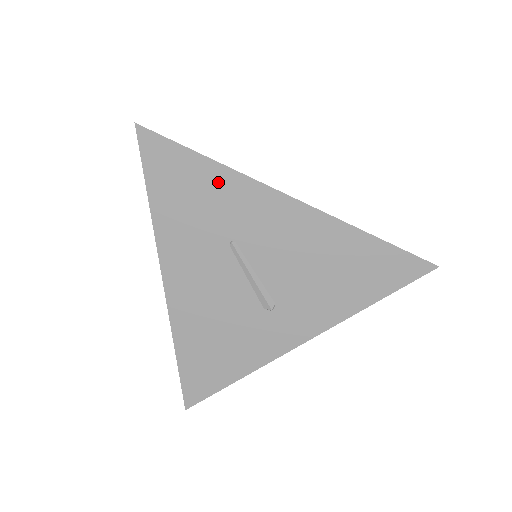
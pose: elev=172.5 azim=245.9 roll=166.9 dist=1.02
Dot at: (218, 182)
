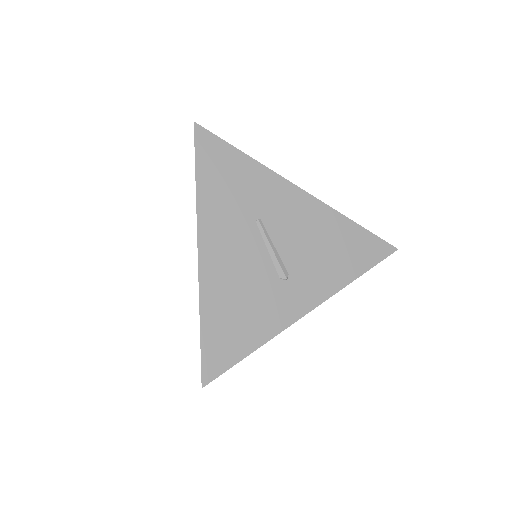
Dot at: (251, 172)
